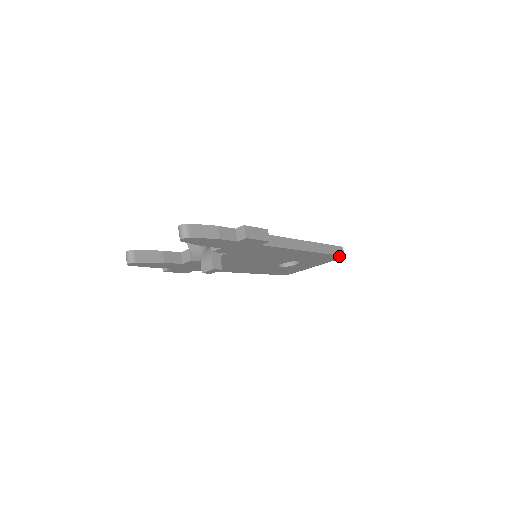
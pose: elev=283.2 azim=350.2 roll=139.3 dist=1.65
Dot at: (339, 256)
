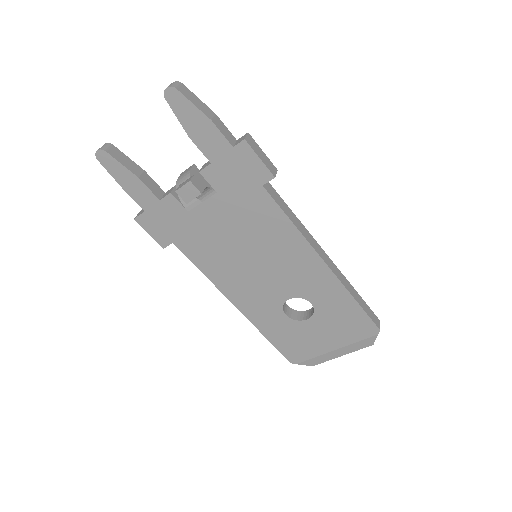
Dot at: (371, 325)
